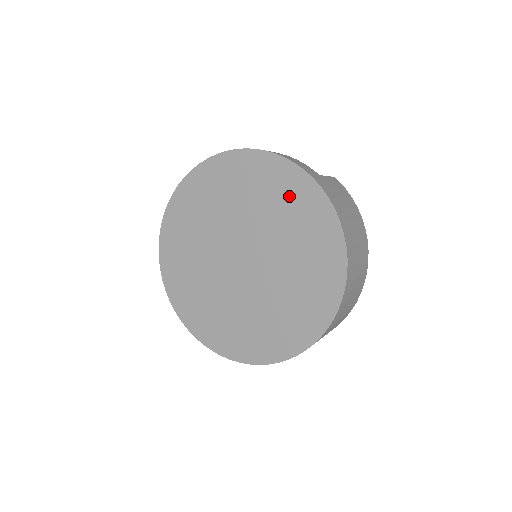
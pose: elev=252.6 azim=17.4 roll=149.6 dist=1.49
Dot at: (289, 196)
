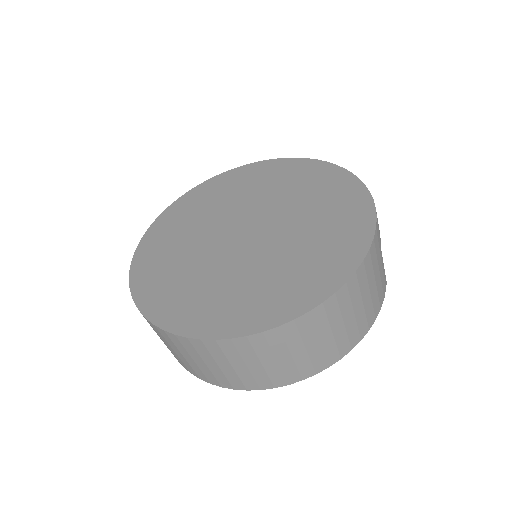
Dot at: (341, 223)
